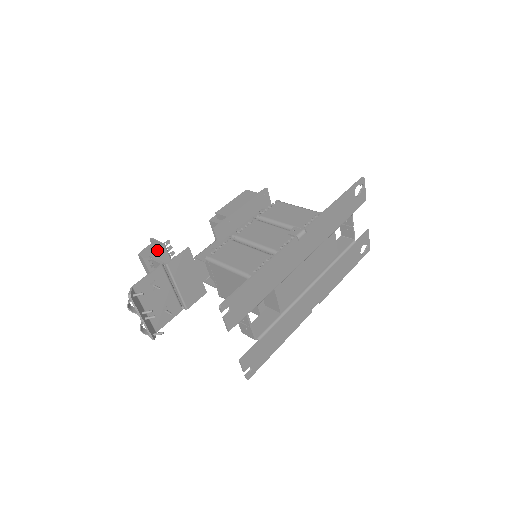
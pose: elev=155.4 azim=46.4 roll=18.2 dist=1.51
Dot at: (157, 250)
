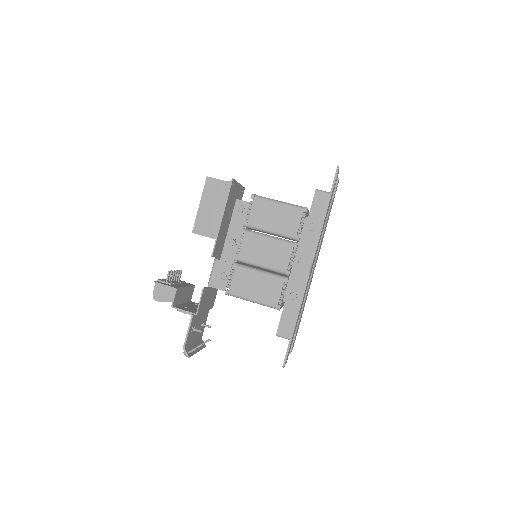
Dot at: (174, 298)
